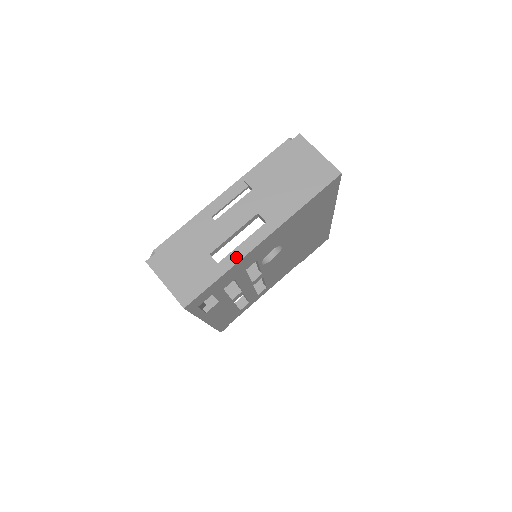
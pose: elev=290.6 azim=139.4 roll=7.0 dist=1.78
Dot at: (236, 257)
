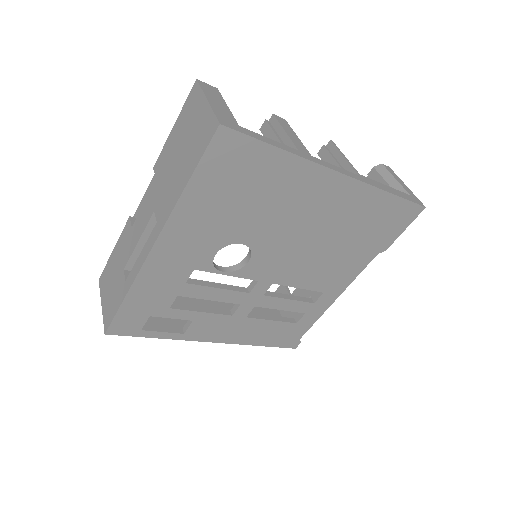
Dot at: (135, 272)
